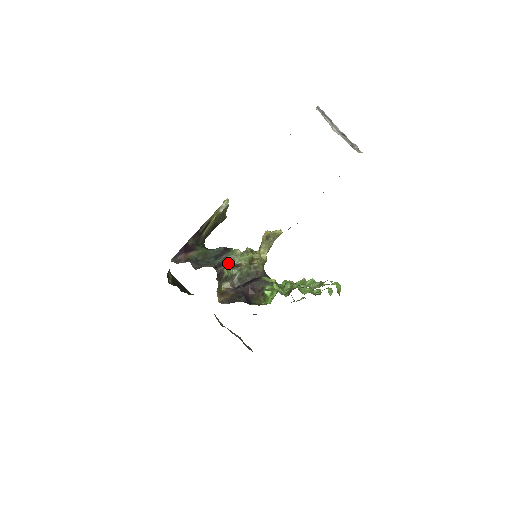
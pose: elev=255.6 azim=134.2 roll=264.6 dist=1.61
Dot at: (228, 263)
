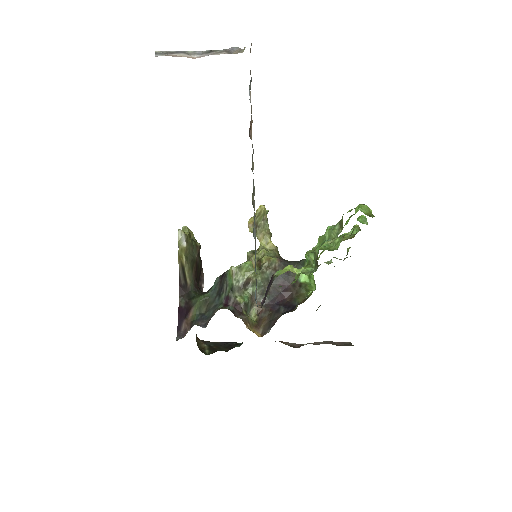
Dot at: (234, 289)
